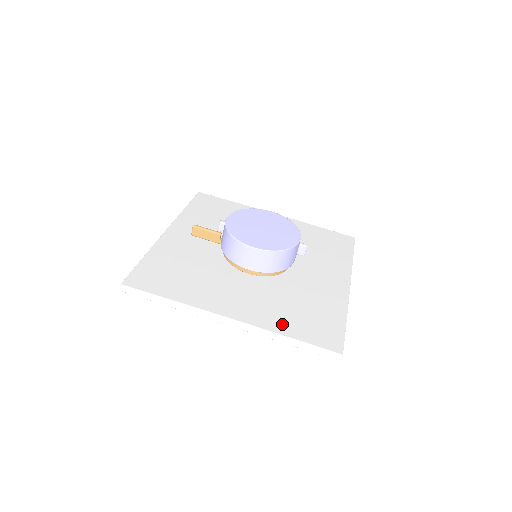
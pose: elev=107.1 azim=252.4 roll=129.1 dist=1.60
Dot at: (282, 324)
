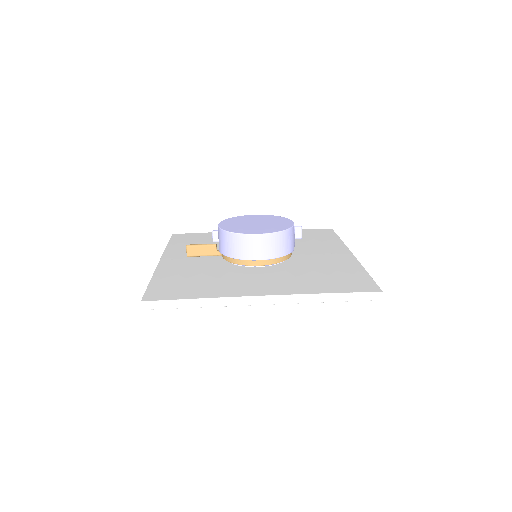
Dot at: (314, 287)
